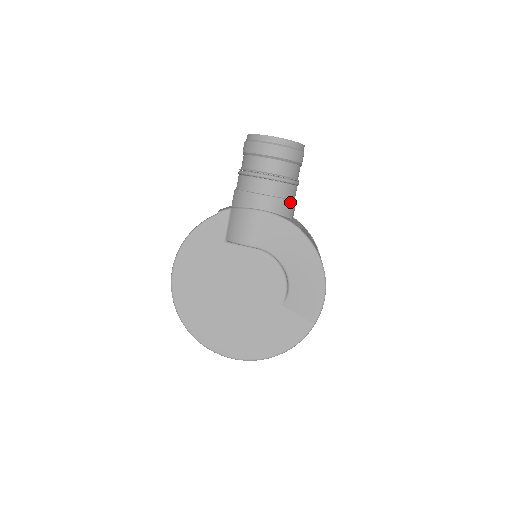
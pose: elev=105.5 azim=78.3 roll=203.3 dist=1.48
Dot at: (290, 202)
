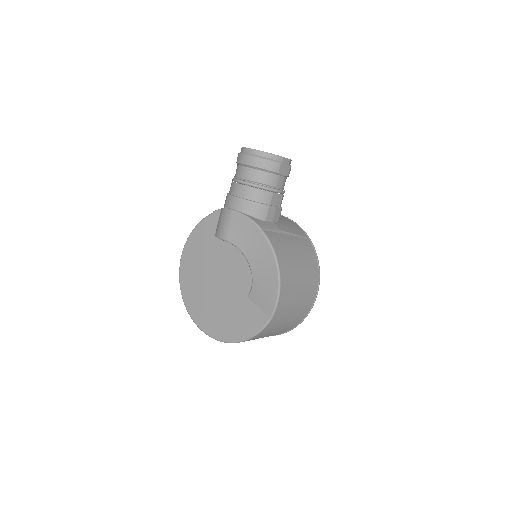
Dot at: (261, 205)
